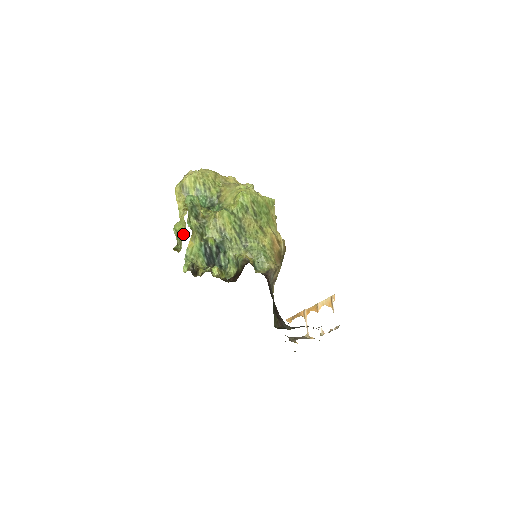
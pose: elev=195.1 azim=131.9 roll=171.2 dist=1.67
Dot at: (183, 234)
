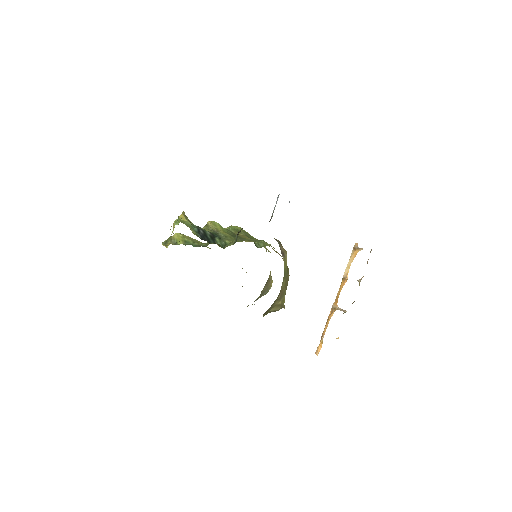
Dot at: occluded
